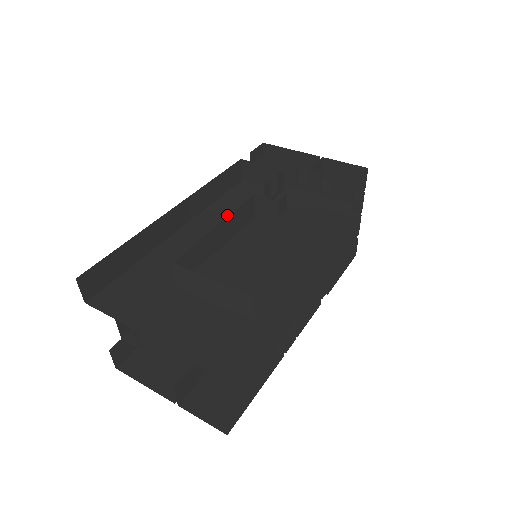
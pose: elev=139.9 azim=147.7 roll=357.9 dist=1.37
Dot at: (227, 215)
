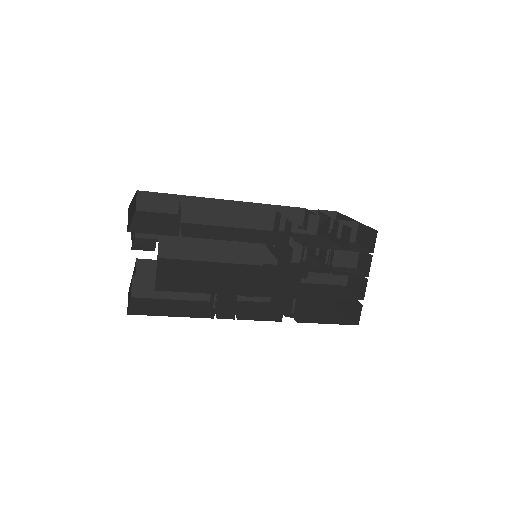
Dot at: occluded
